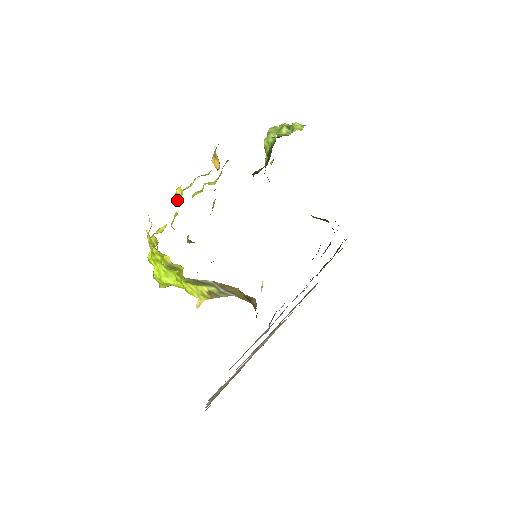
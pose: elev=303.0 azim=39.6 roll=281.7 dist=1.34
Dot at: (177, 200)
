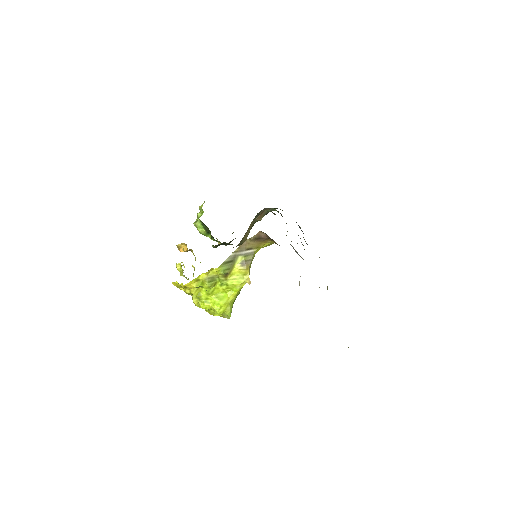
Dot at: (182, 269)
